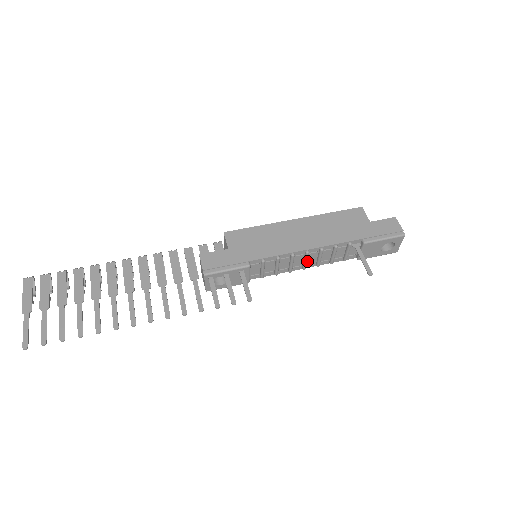
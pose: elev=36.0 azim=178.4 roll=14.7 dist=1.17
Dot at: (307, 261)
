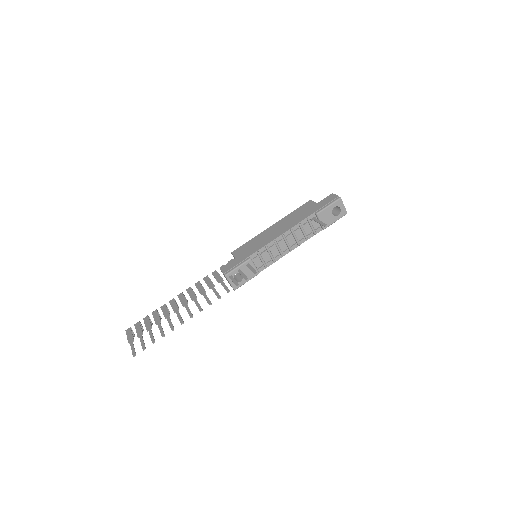
Dot at: (289, 244)
